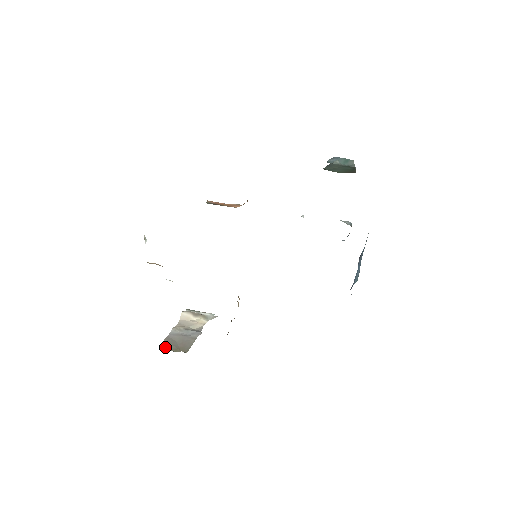
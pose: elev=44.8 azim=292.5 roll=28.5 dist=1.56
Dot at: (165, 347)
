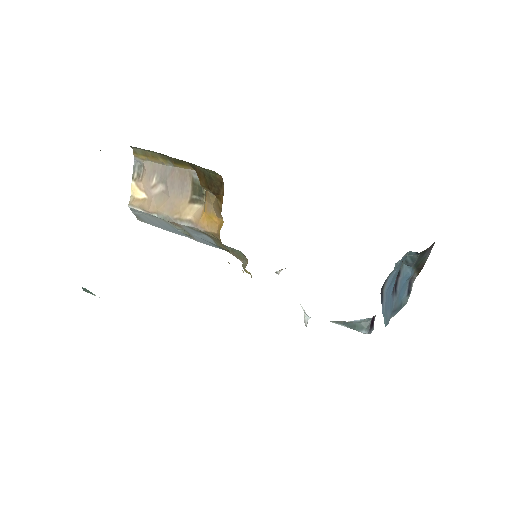
Dot at: occluded
